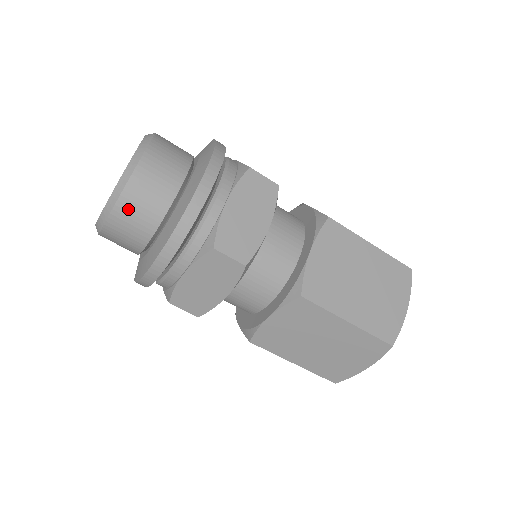
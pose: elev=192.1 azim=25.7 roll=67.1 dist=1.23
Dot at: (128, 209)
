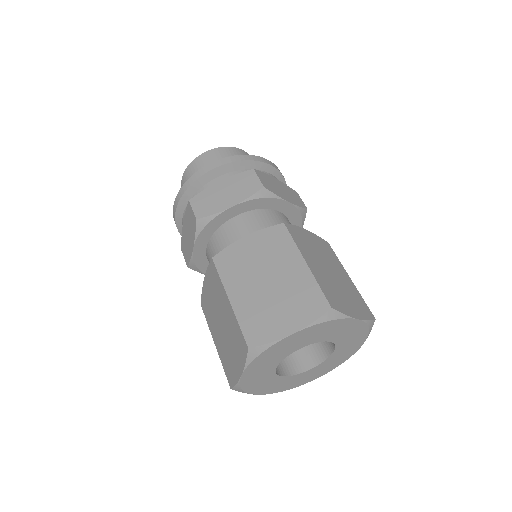
Dot at: (221, 153)
